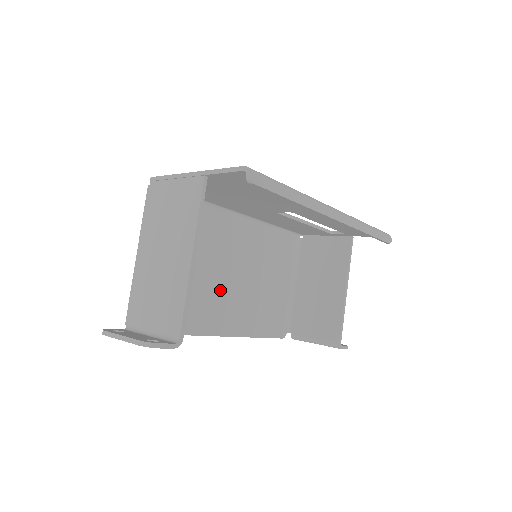
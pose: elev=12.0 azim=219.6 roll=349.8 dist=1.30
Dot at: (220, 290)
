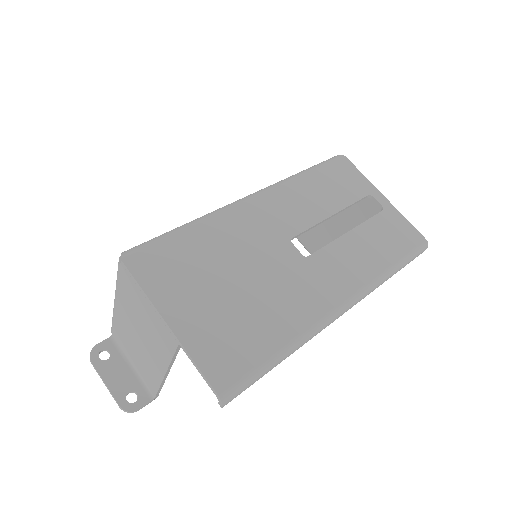
Dot at: occluded
